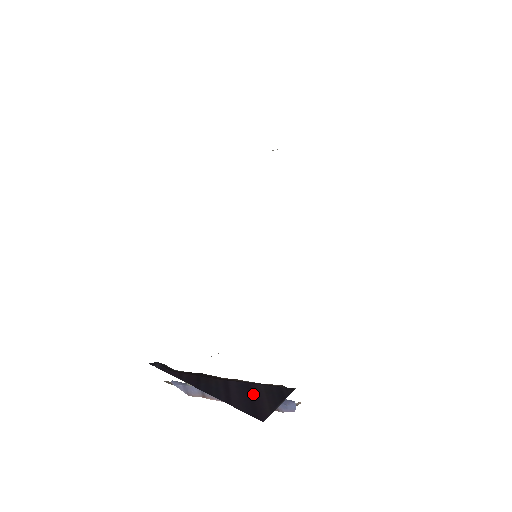
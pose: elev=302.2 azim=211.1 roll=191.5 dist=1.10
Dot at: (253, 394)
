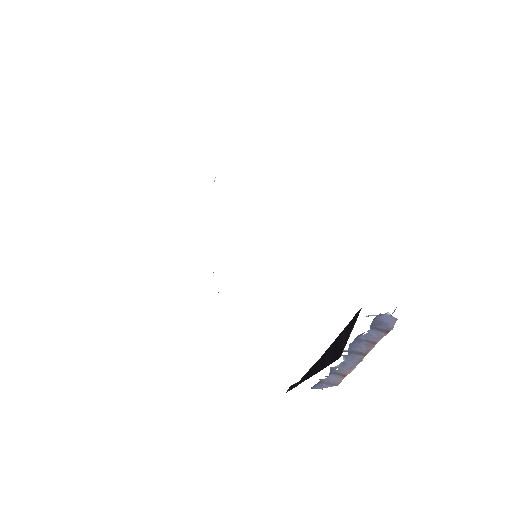
Dot at: (337, 343)
